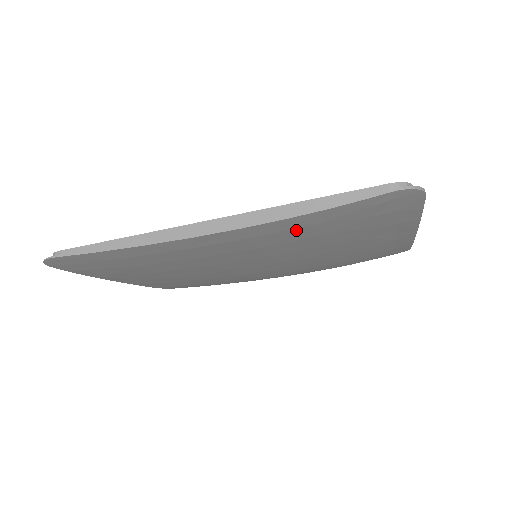
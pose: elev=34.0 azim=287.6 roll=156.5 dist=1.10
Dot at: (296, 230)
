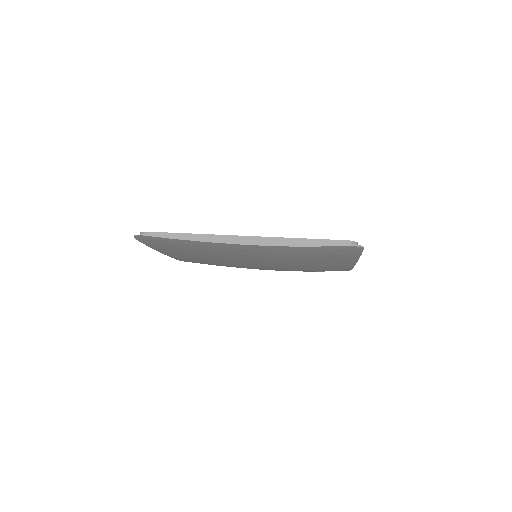
Dot at: (291, 252)
